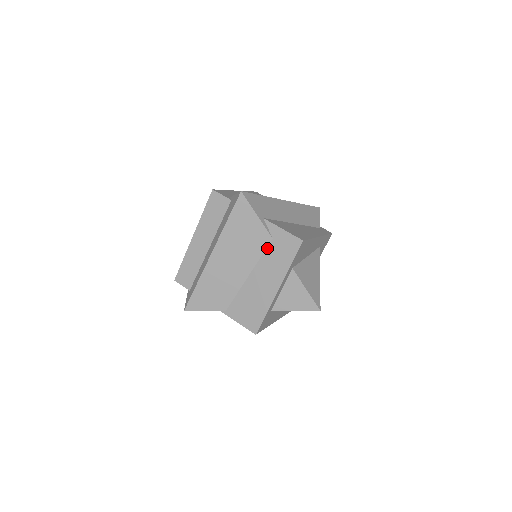
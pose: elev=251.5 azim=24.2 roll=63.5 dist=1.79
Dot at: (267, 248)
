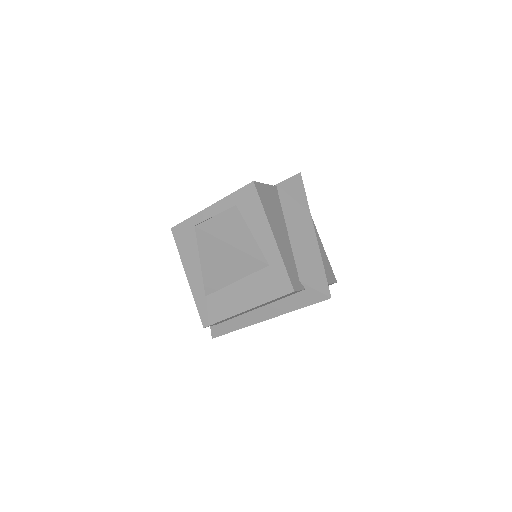
Dot at: occluded
